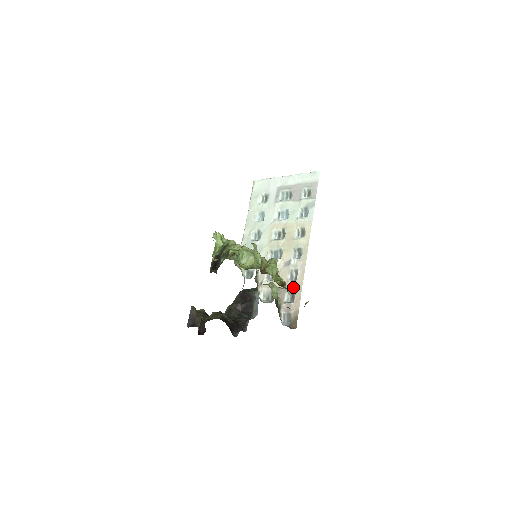
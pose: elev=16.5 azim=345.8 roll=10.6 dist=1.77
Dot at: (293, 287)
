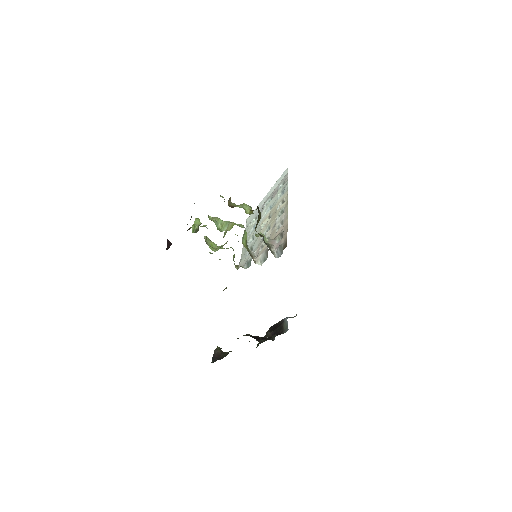
Dot at: (281, 231)
